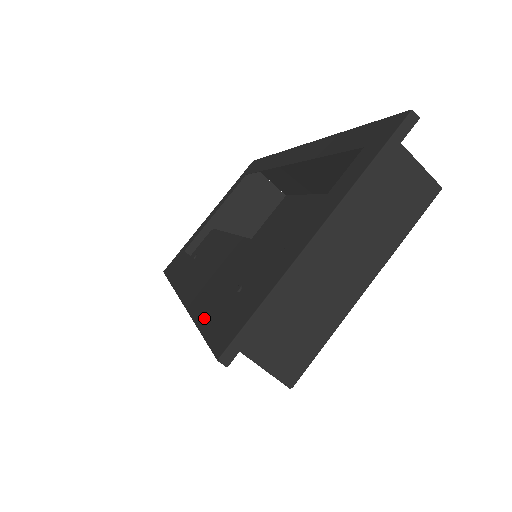
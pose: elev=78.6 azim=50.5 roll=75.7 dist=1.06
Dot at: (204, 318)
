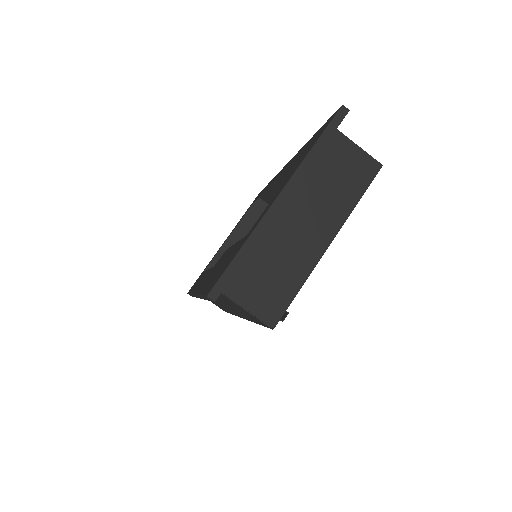
Dot at: (205, 287)
